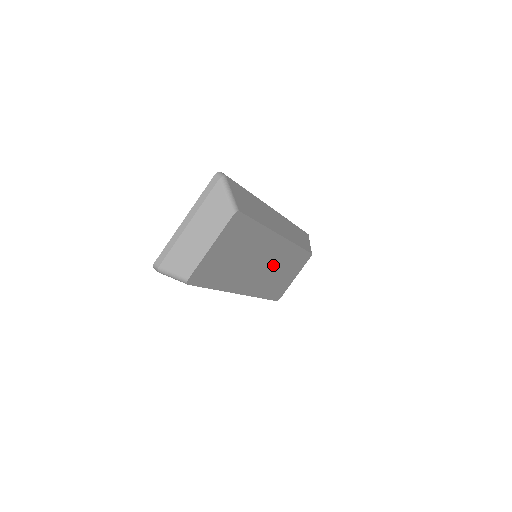
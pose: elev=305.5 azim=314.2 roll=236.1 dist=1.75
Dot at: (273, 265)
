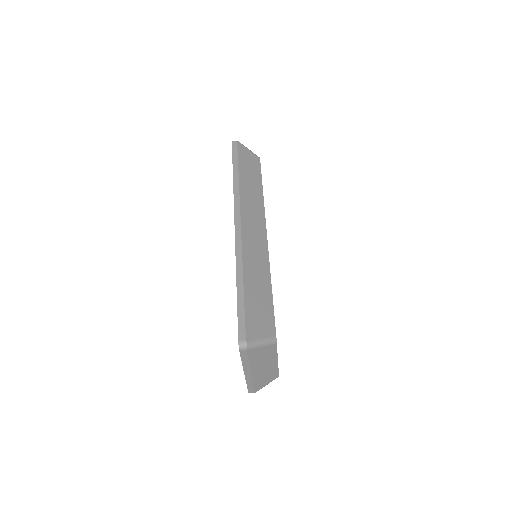
Dot at: occluded
